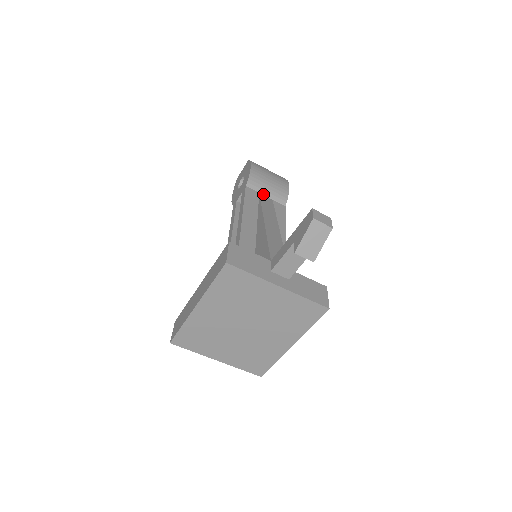
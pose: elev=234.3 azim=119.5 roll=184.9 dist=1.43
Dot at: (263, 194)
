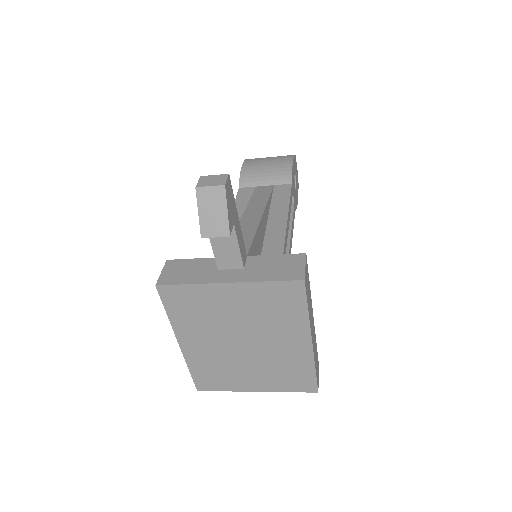
Dot at: (261, 185)
